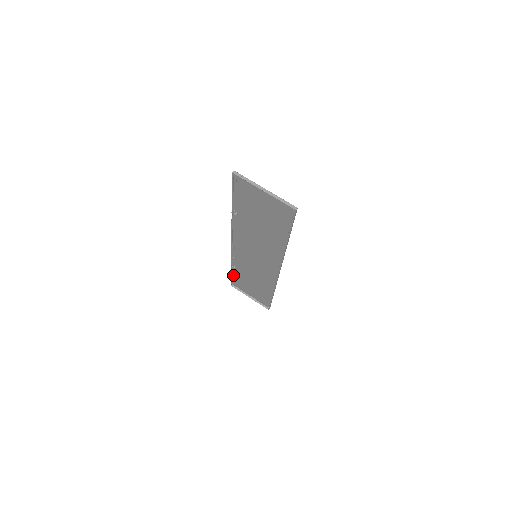
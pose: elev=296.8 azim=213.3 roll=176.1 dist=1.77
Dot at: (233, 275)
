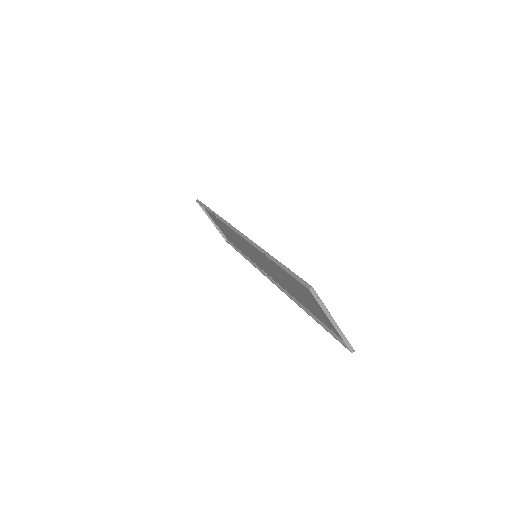
Dot at: occluded
